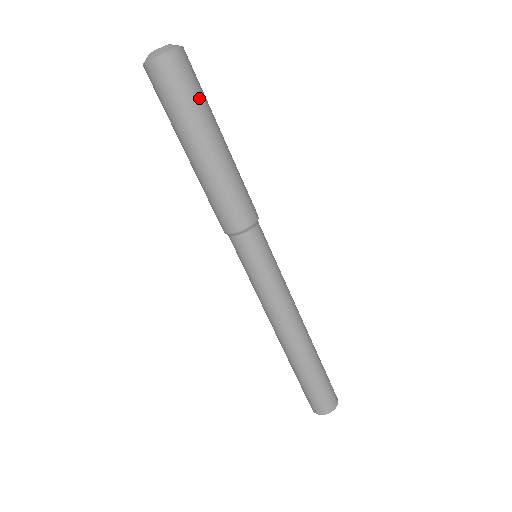
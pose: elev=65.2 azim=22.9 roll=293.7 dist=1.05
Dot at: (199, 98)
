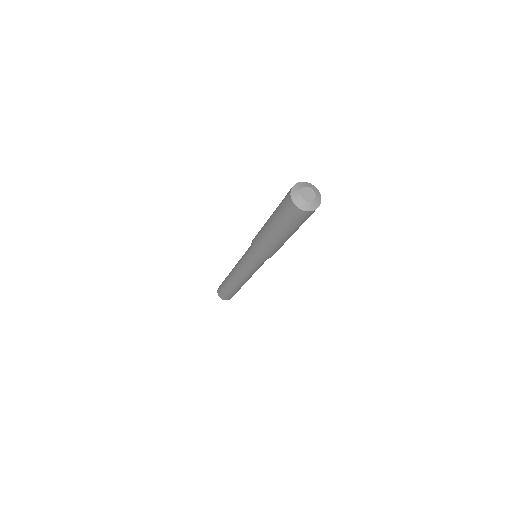
Dot at: occluded
